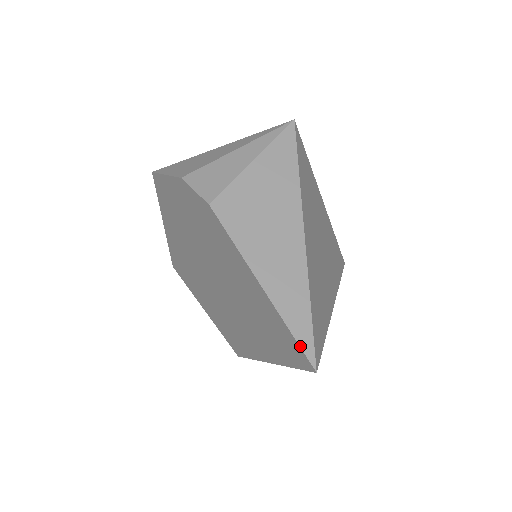
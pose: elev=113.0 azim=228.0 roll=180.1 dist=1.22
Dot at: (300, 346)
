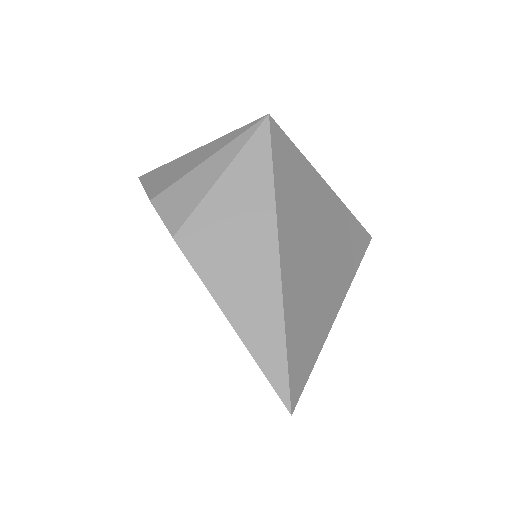
Dot at: (274, 388)
